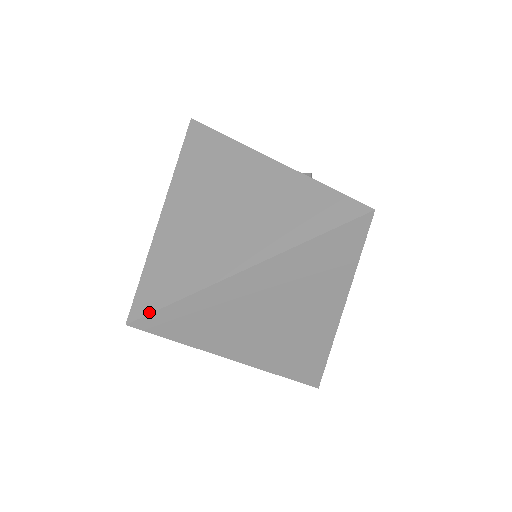
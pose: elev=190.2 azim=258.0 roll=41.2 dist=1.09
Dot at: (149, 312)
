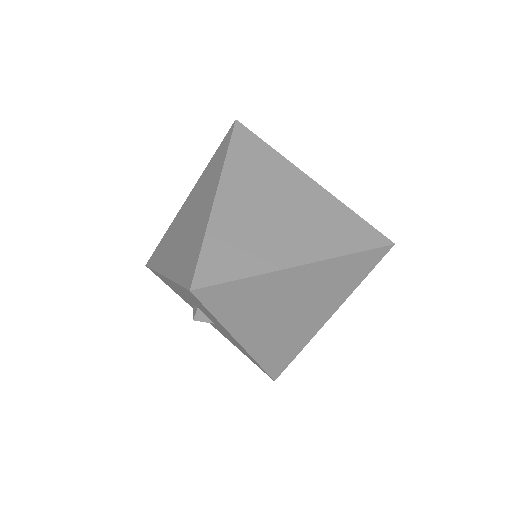
Dot at: (214, 283)
